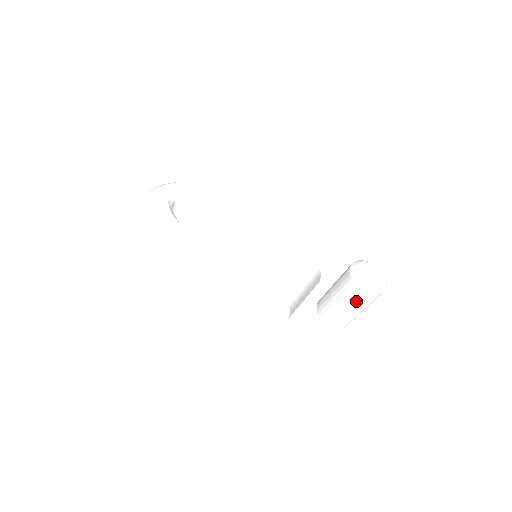
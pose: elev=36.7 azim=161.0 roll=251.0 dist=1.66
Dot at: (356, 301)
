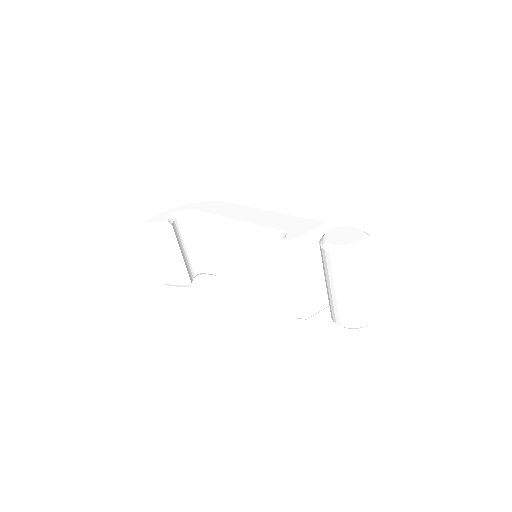
Dot at: (332, 270)
